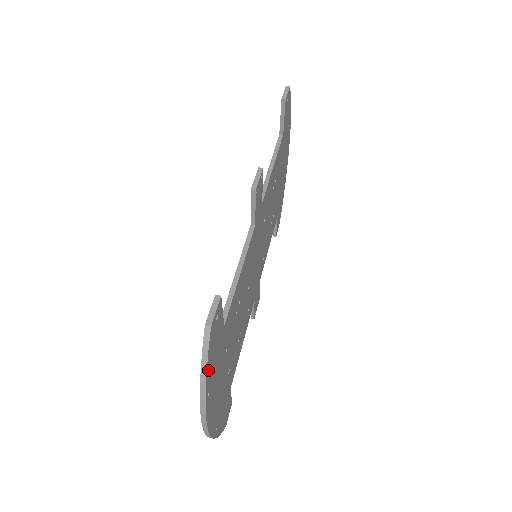
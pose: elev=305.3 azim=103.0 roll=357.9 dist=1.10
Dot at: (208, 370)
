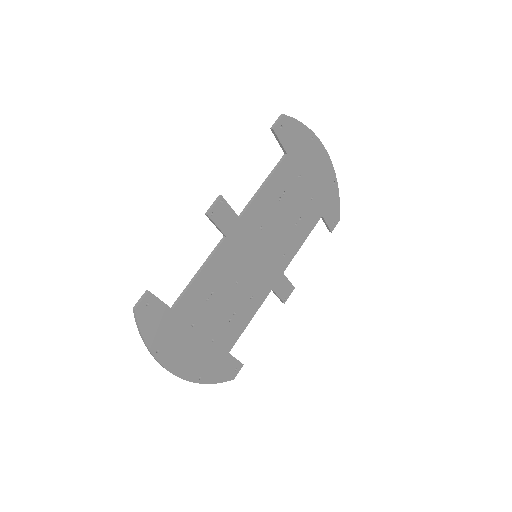
Dot at: (146, 336)
